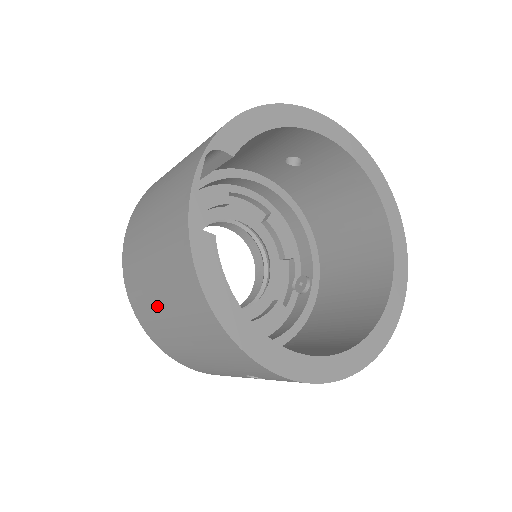
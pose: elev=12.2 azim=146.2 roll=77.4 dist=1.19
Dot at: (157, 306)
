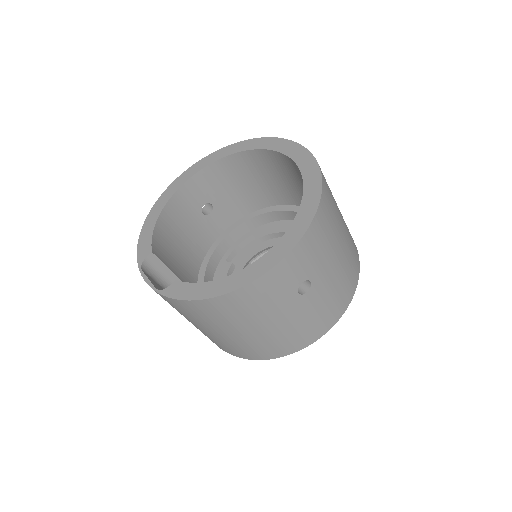
Dot at: (236, 339)
